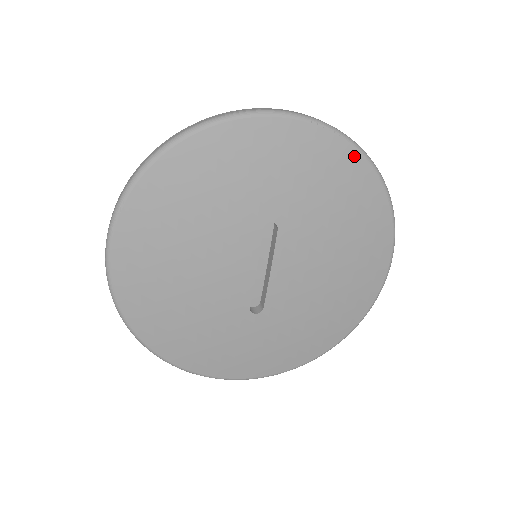
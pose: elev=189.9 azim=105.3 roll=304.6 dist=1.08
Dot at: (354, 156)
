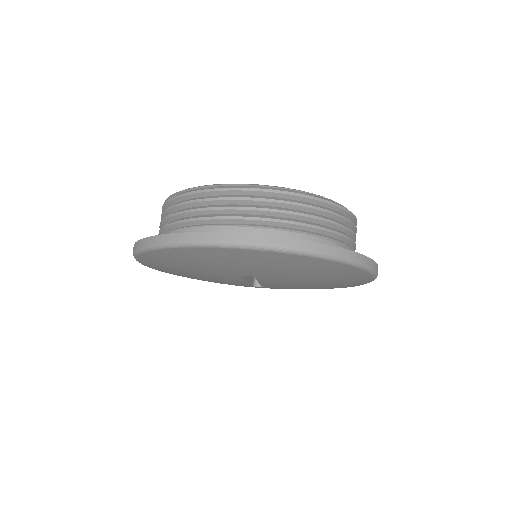
Dot at: (312, 259)
